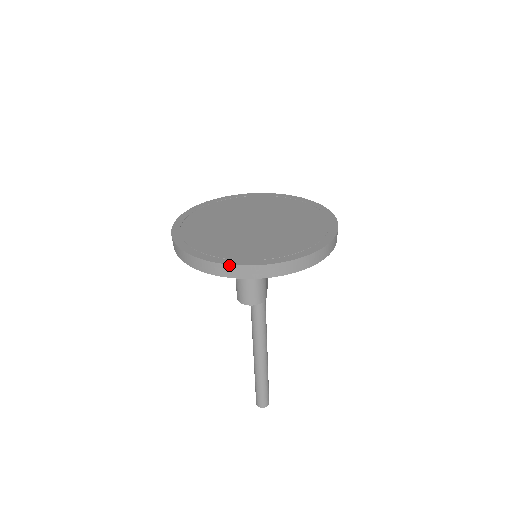
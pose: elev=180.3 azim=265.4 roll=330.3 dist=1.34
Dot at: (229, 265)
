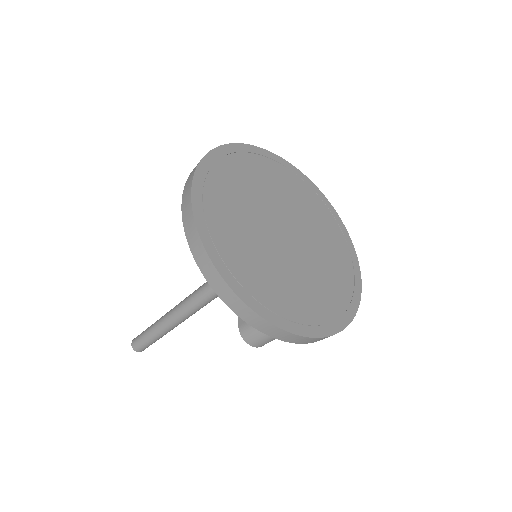
Dot at: (280, 329)
